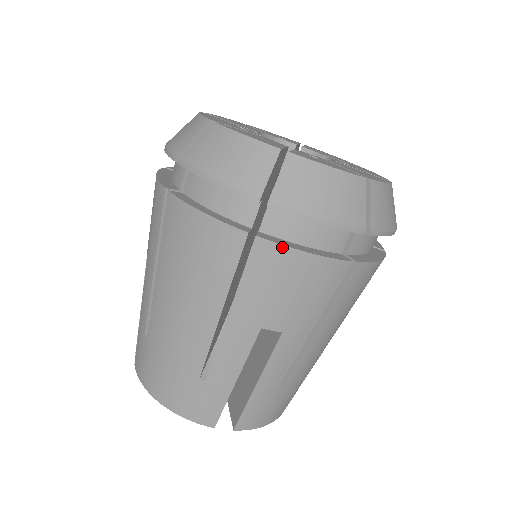
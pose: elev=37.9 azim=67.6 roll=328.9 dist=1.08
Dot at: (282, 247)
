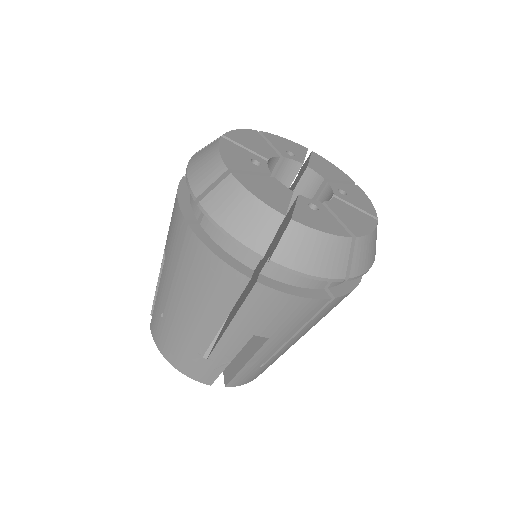
Dot at: (276, 291)
